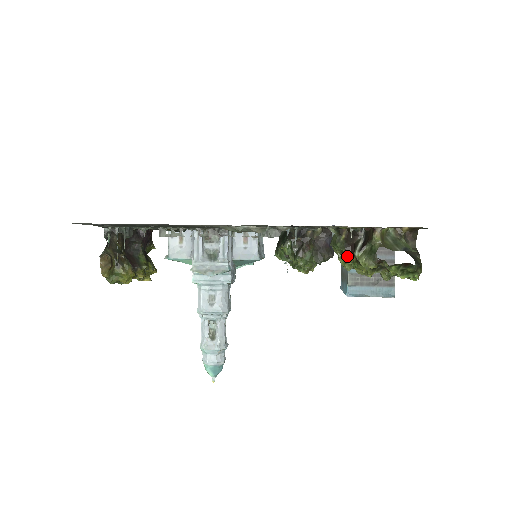
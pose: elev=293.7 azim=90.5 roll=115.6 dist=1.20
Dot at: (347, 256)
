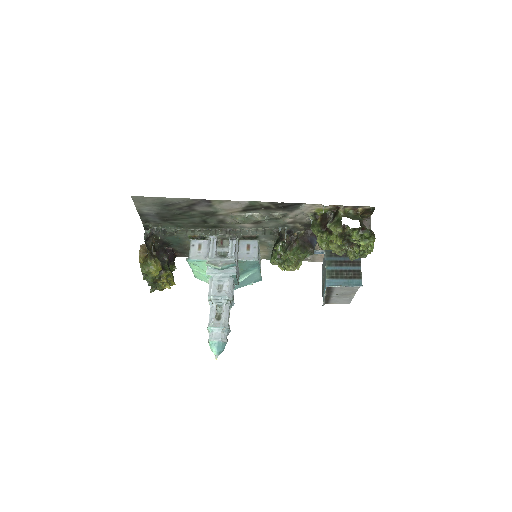
Dot at: (322, 234)
